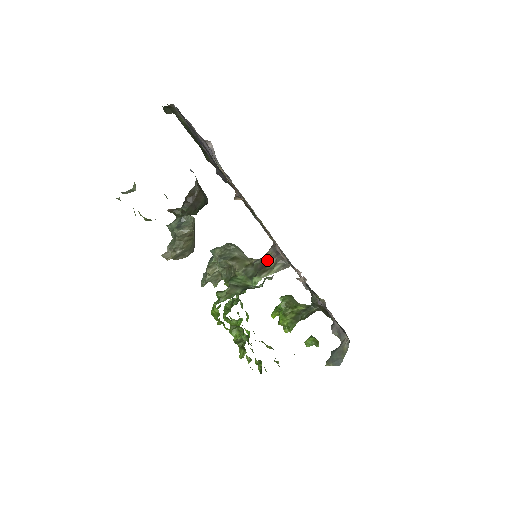
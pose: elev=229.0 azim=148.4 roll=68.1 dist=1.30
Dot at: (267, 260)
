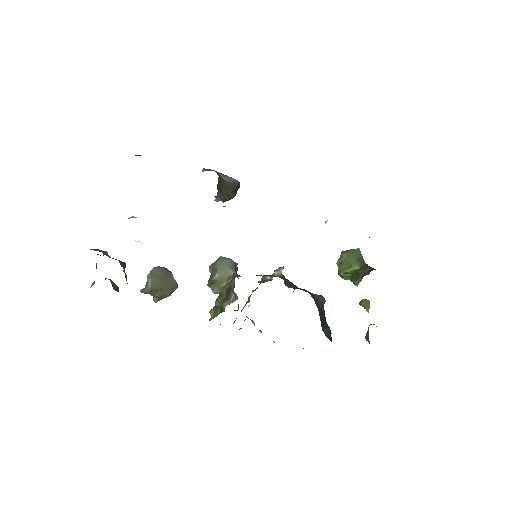
Dot at: (231, 286)
